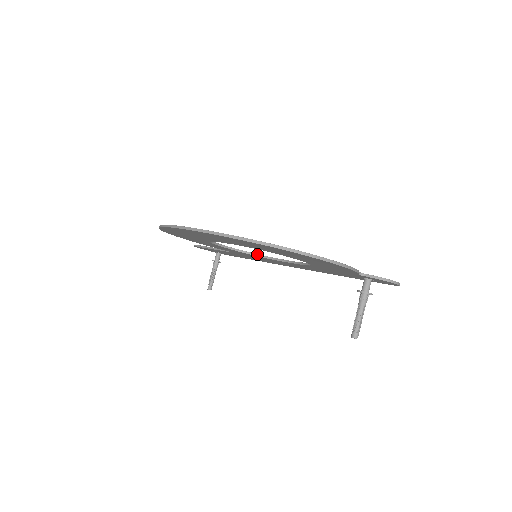
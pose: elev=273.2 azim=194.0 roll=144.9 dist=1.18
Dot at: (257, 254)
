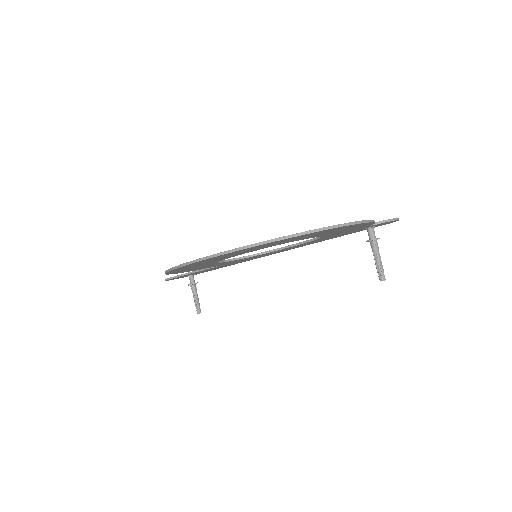
Dot at: (253, 254)
